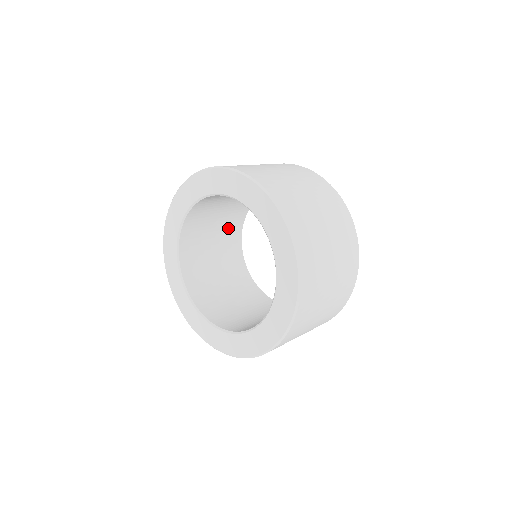
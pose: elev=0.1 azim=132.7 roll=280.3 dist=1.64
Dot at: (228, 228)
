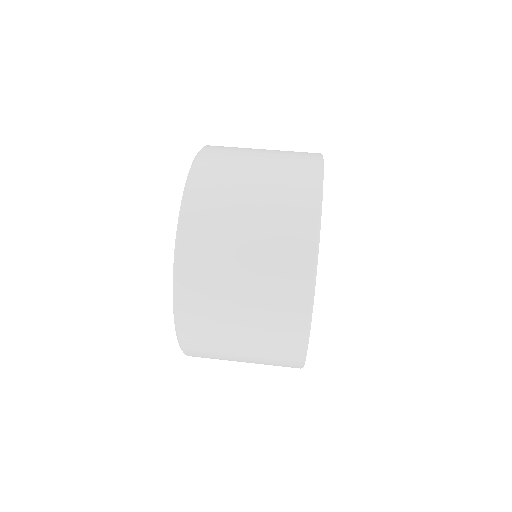
Dot at: occluded
